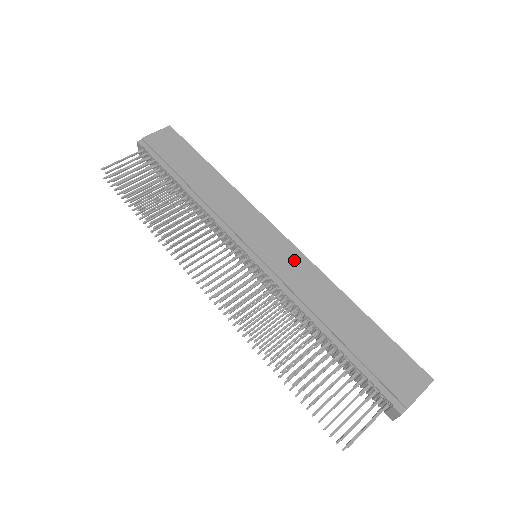
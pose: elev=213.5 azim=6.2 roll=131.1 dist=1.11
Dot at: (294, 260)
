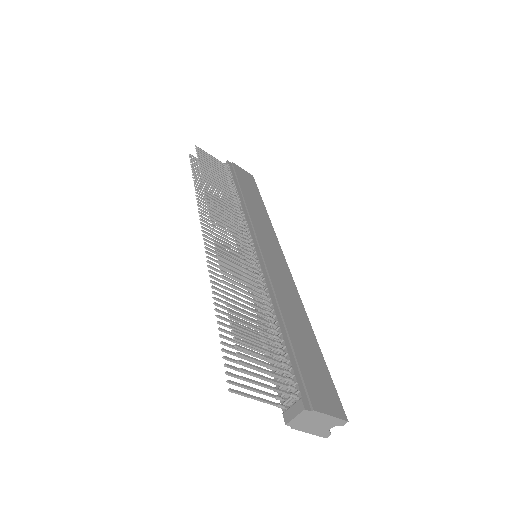
Dot at: (285, 275)
